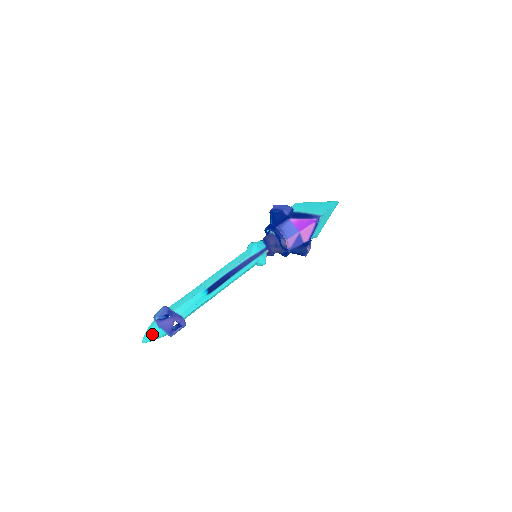
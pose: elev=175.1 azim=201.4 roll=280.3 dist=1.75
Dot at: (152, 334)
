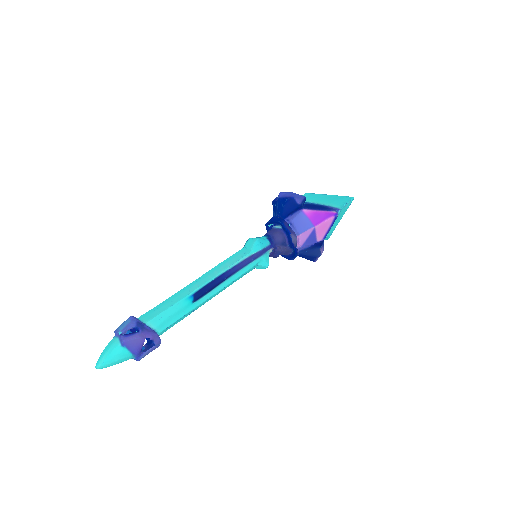
Dot at: (111, 356)
